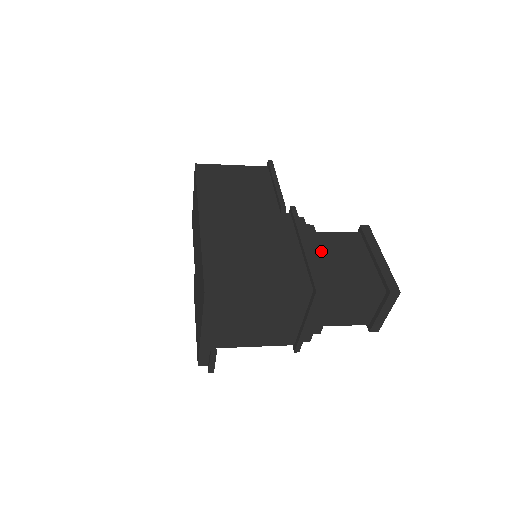
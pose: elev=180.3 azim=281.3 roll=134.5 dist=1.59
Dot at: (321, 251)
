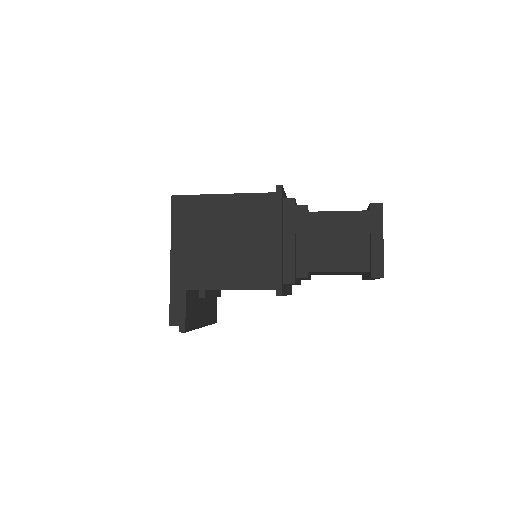
Dot at: occluded
